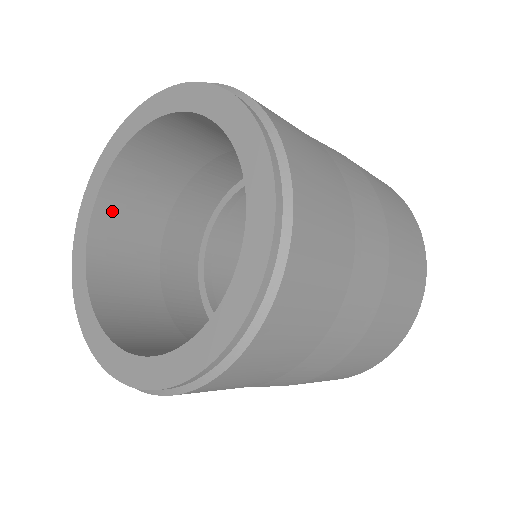
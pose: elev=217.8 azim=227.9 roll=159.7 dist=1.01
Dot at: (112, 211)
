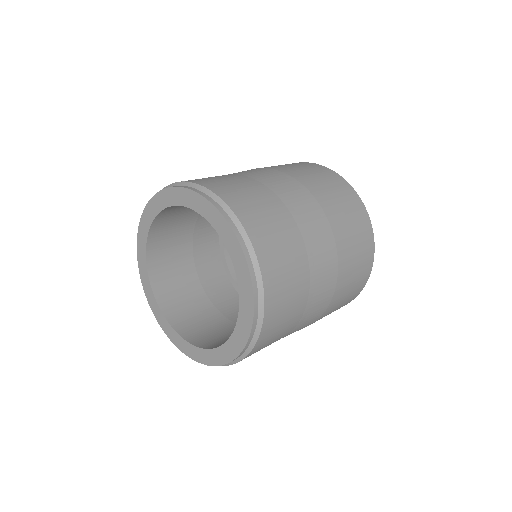
Dot at: (162, 282)
